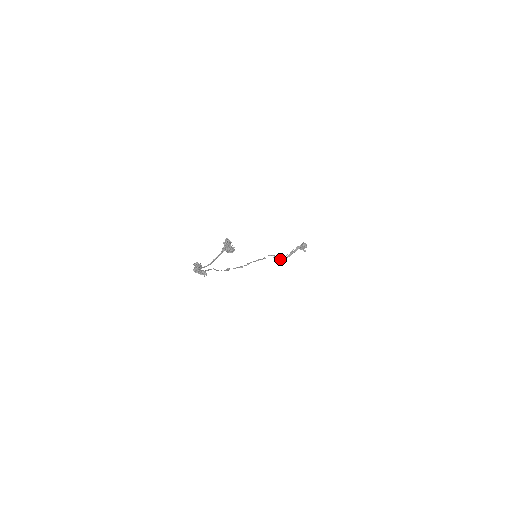
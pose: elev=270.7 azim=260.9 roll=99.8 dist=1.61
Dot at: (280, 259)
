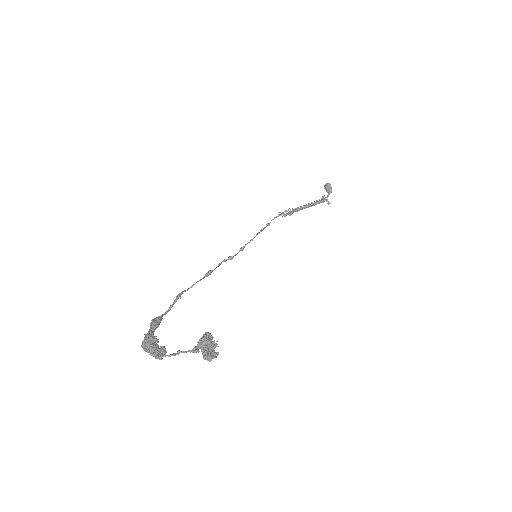
Dot at: occluded
